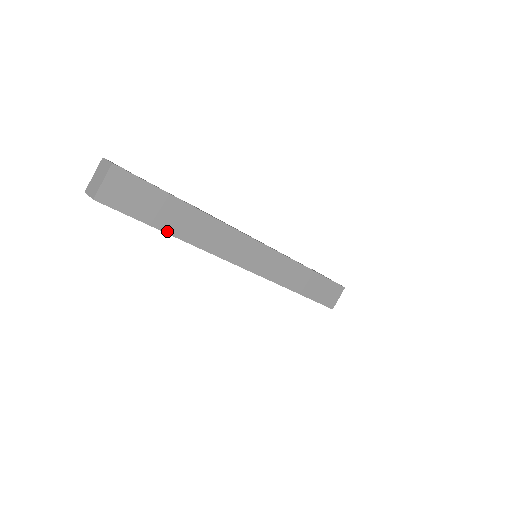
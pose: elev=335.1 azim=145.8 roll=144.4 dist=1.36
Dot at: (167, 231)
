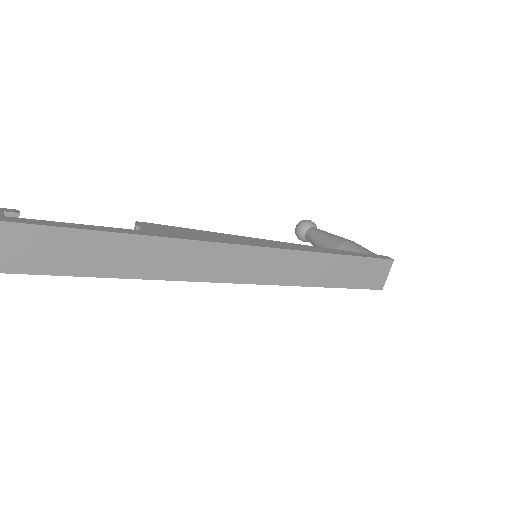
Dot at: (105, 275)
